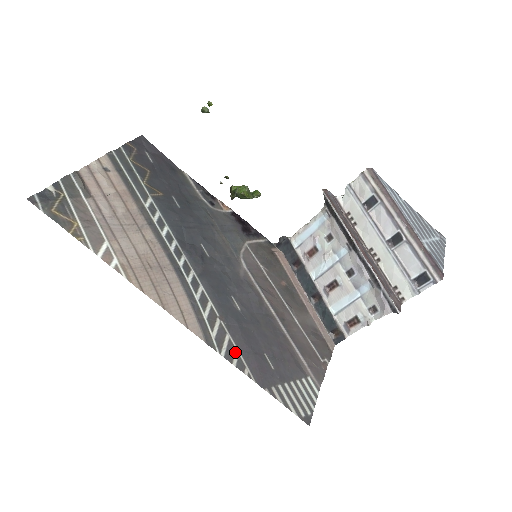
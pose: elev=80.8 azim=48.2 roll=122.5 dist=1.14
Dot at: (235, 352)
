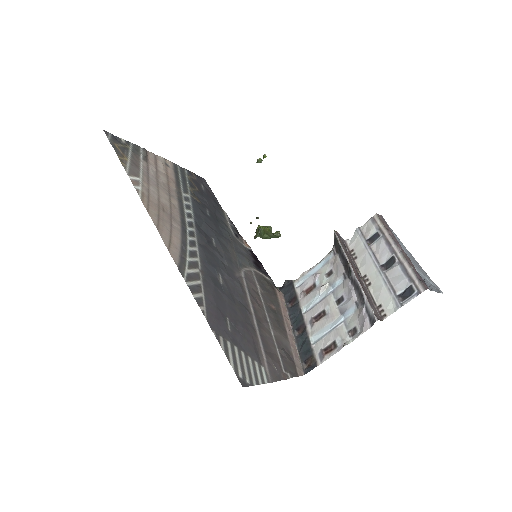
Dot at: (200, 293)
